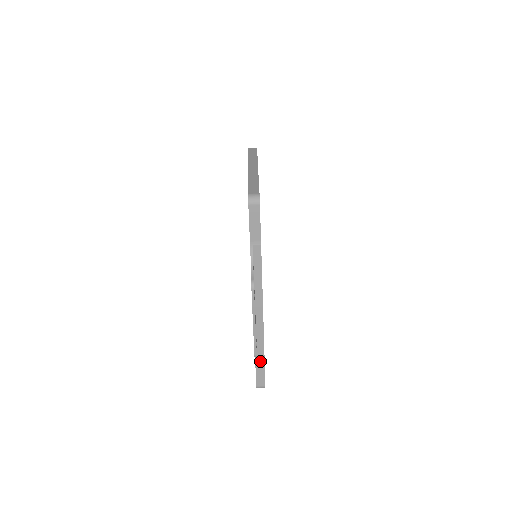
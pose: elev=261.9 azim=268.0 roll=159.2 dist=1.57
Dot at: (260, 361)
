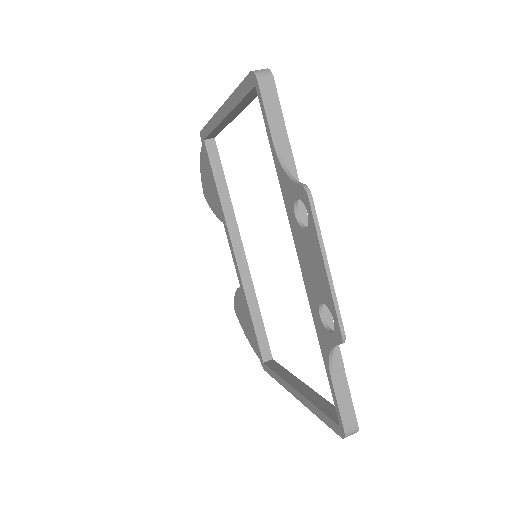
Dot at: (338, 374)
